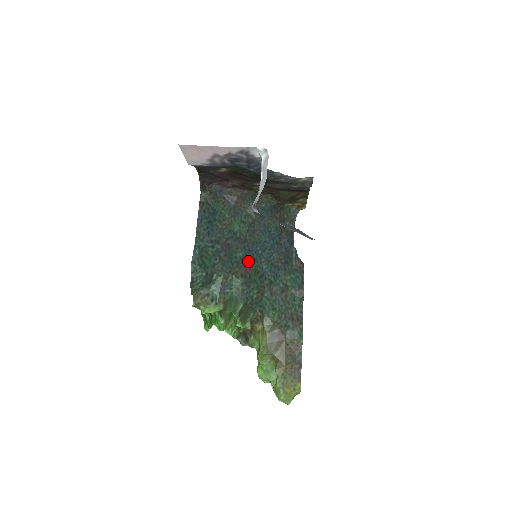
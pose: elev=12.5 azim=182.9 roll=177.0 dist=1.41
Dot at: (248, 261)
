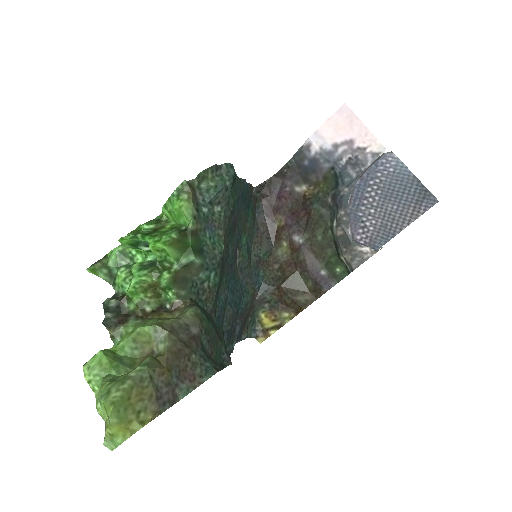
Dot at: (226, 265)
